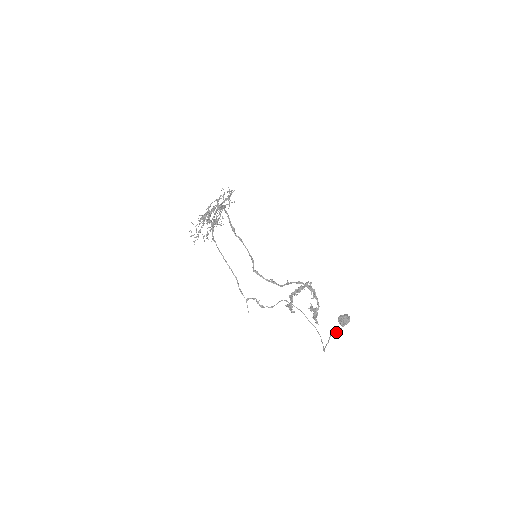
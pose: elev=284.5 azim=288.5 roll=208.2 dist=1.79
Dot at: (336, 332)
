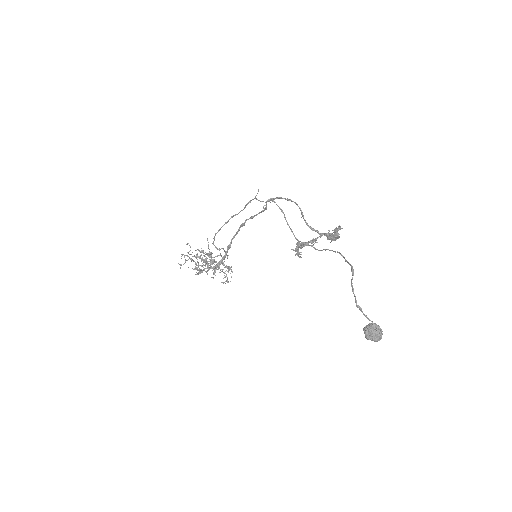
Dot at: (364, 315)
